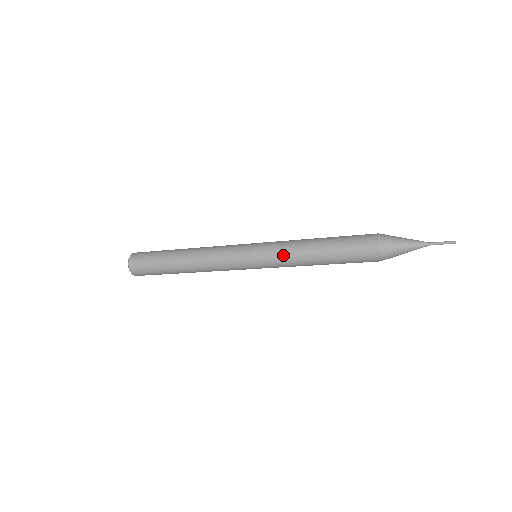
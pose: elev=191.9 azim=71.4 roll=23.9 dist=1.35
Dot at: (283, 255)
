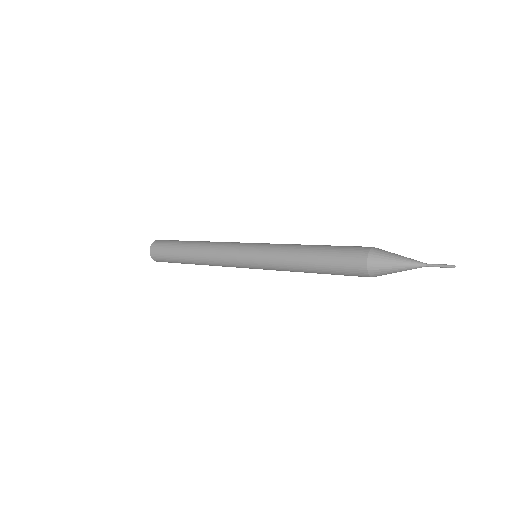
Dot at: (278, 268)
